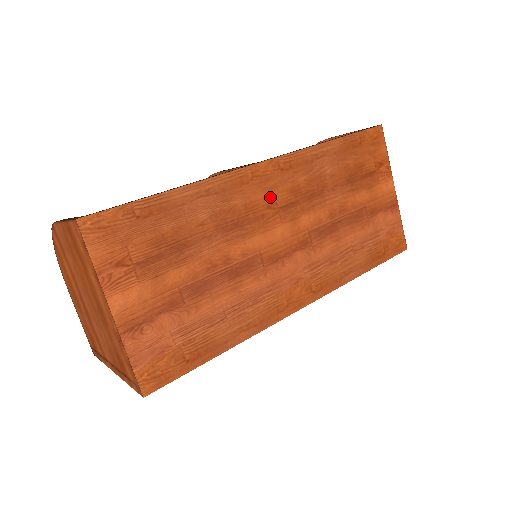
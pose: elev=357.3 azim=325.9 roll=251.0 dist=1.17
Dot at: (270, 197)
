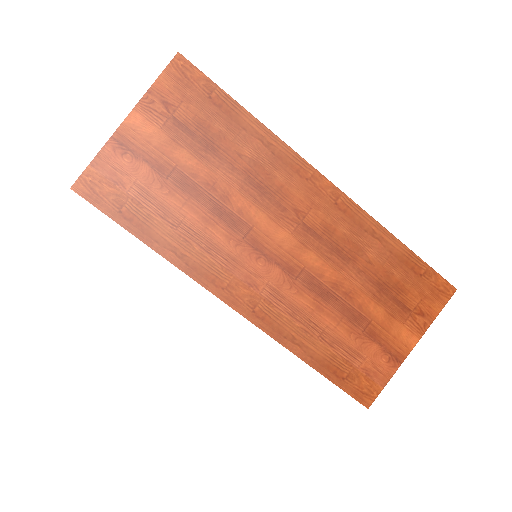
Dot at: (305, 207)
